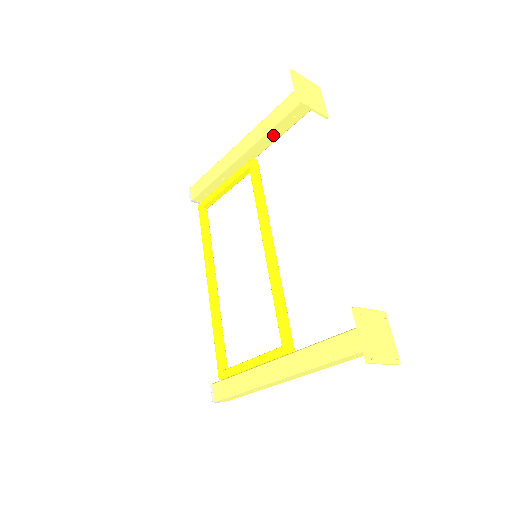
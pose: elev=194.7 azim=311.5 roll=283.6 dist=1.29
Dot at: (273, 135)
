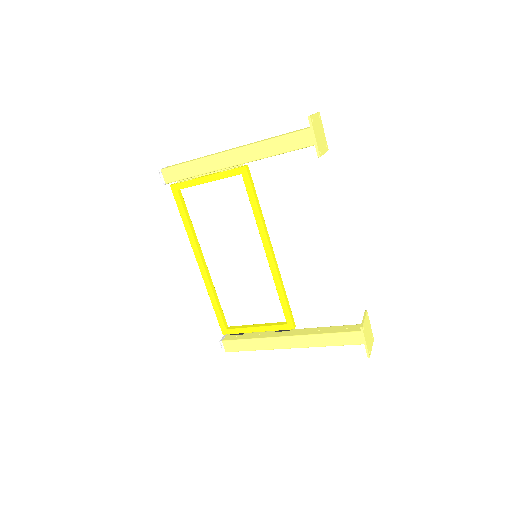
Dot at: occluded
